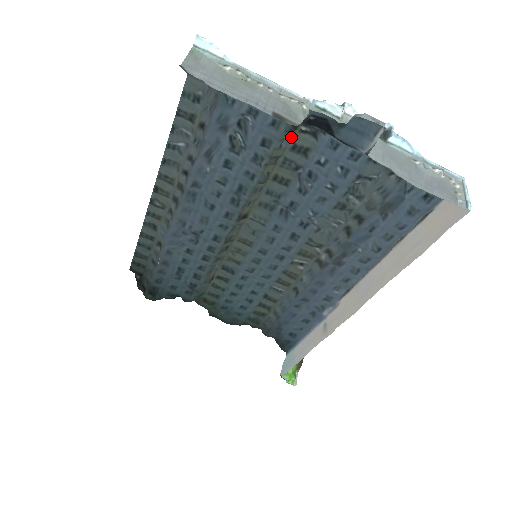
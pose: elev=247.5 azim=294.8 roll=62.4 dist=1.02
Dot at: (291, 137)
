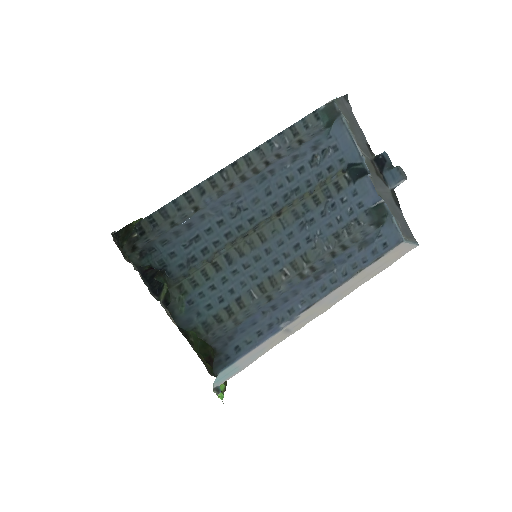
Dot at: (338, 176)
